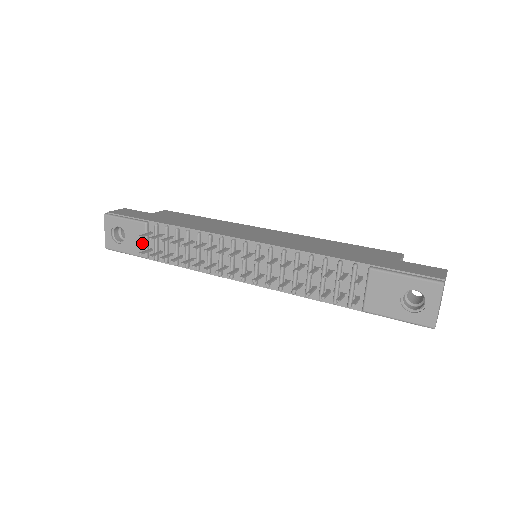
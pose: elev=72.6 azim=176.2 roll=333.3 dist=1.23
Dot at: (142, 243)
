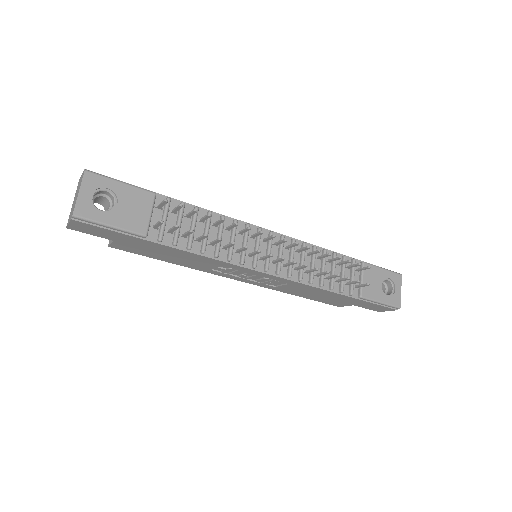
Dot at: (145, 216)
